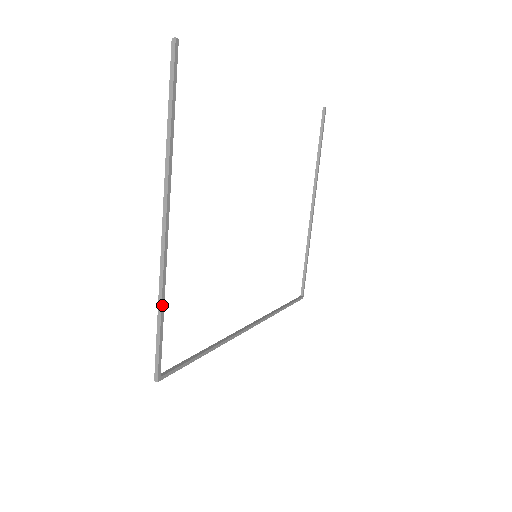
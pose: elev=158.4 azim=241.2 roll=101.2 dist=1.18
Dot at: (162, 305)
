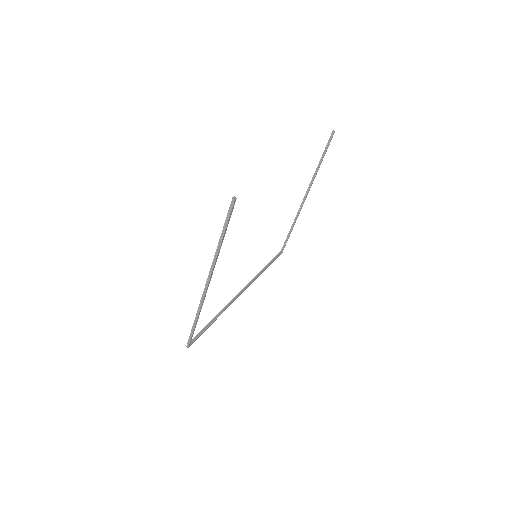
Dot at: (198, 318)
